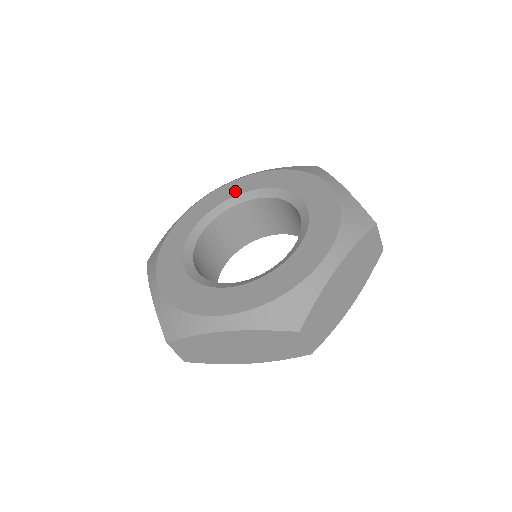
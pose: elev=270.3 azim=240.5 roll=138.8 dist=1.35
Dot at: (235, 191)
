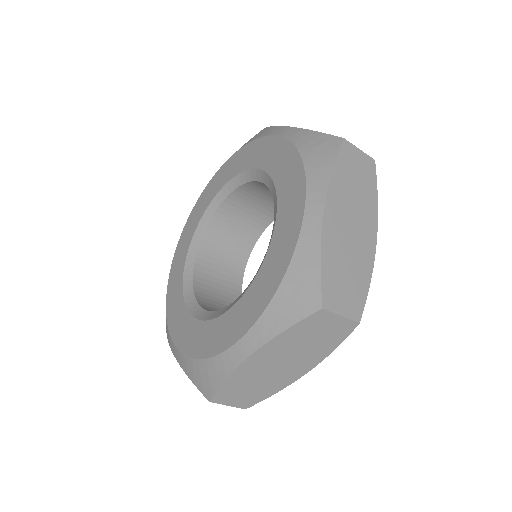
Dot at: (203, 207)
